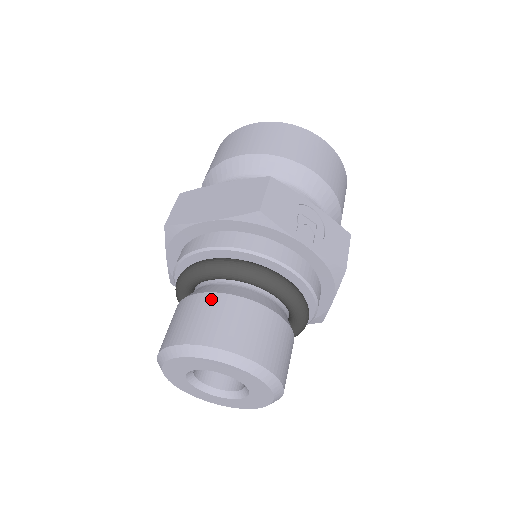
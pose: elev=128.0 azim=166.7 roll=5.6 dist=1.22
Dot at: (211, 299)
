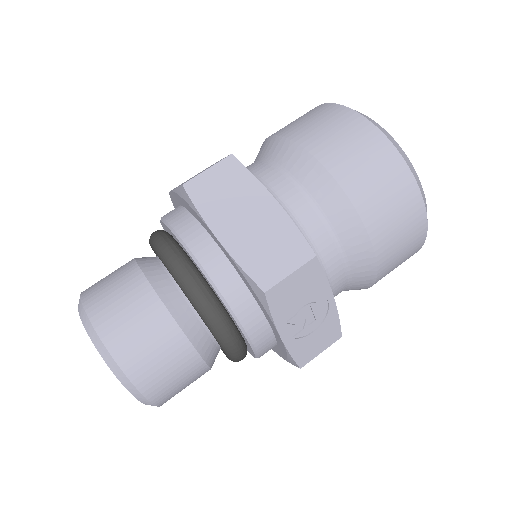
Dot at: (156, 311)
